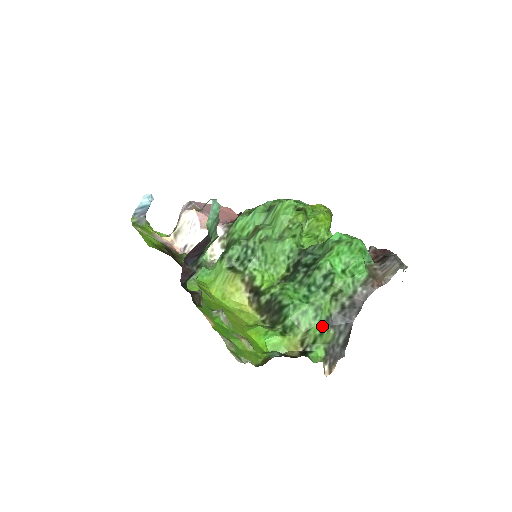
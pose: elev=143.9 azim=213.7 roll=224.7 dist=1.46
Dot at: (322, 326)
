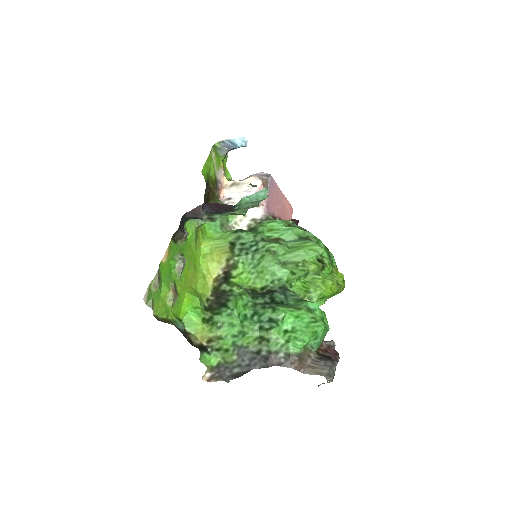
Dot at: (232, 346)
